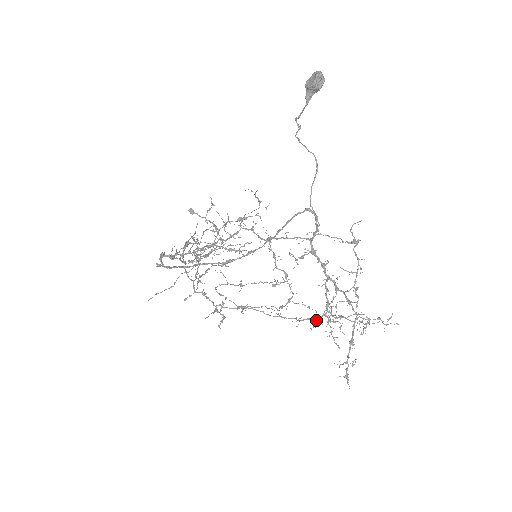
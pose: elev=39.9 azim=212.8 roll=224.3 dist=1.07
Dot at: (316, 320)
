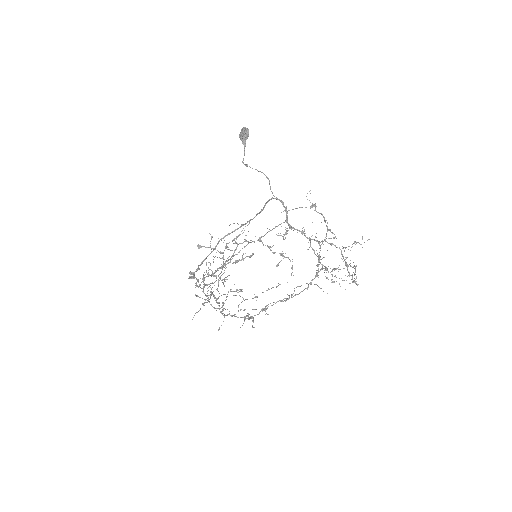
Dot at: (316, 265)
